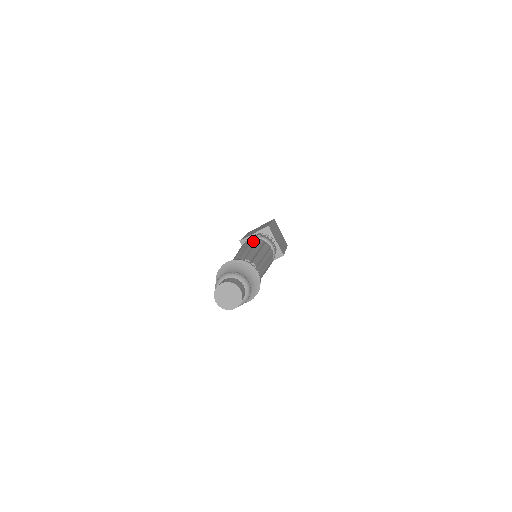
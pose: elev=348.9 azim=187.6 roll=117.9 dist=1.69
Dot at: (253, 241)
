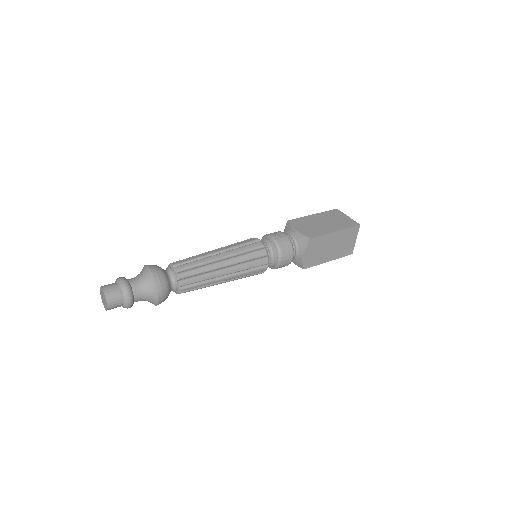
Dot at: occluded
